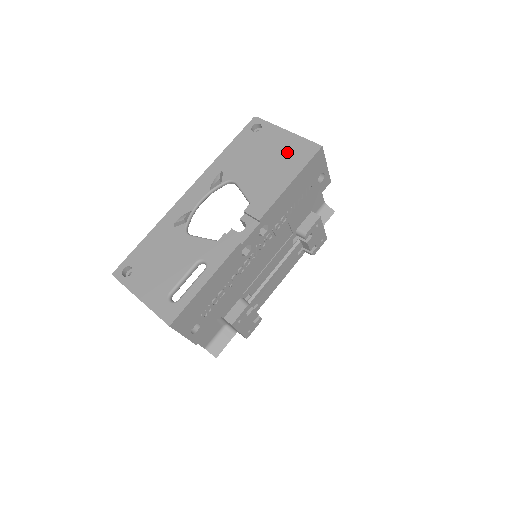
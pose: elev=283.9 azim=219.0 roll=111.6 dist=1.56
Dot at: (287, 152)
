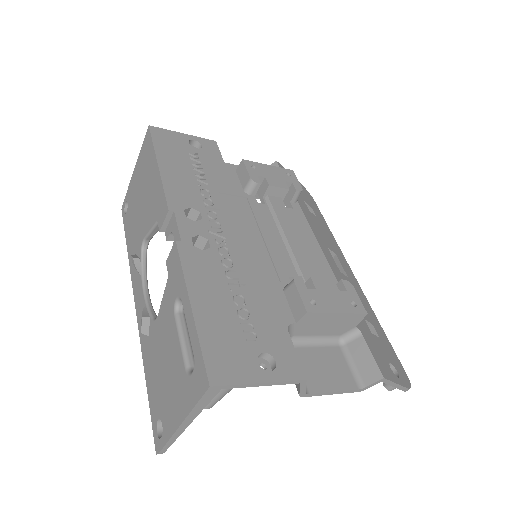
Dot at: (143, 170)
